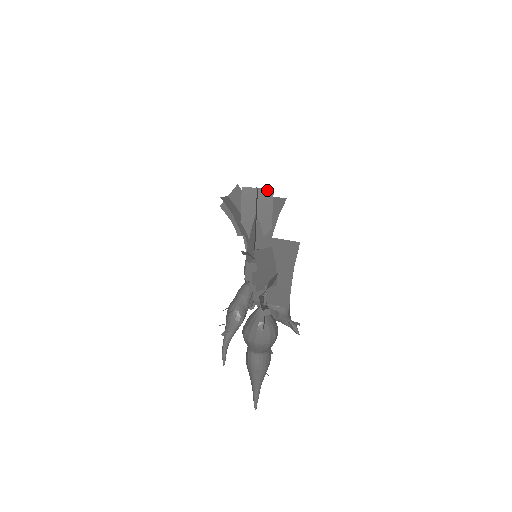
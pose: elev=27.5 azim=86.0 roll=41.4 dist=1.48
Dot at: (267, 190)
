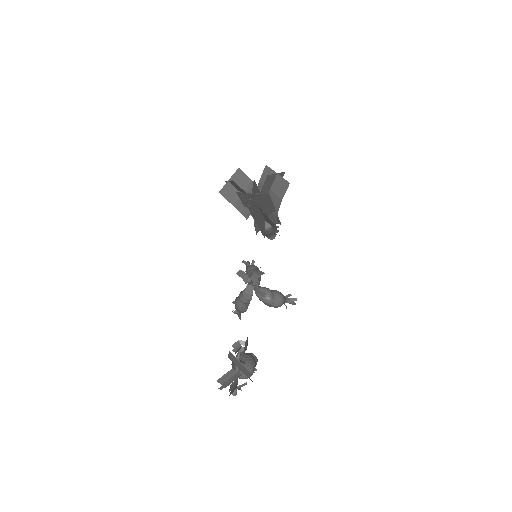
Dot at: (262, 194)
